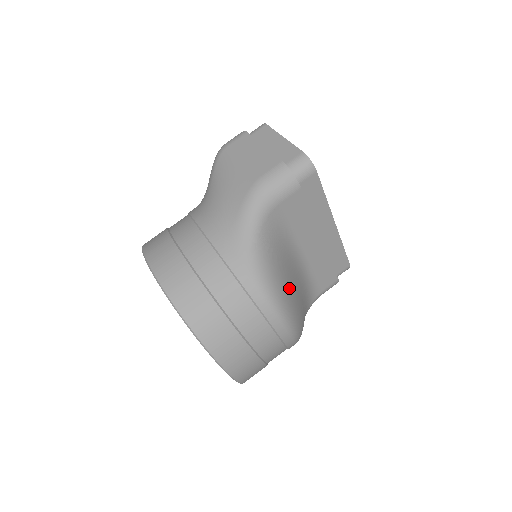
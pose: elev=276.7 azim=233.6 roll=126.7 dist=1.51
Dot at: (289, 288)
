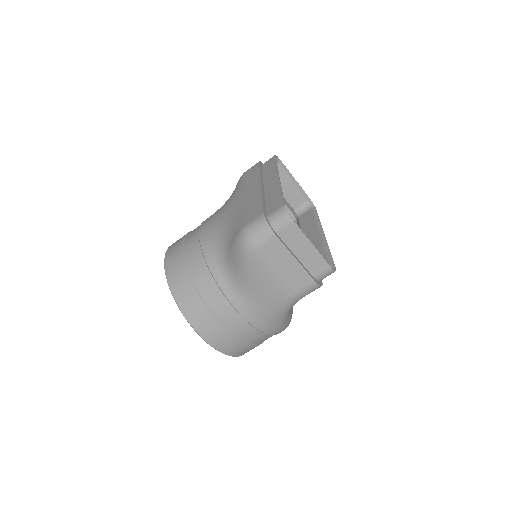
Dot at: occluded
